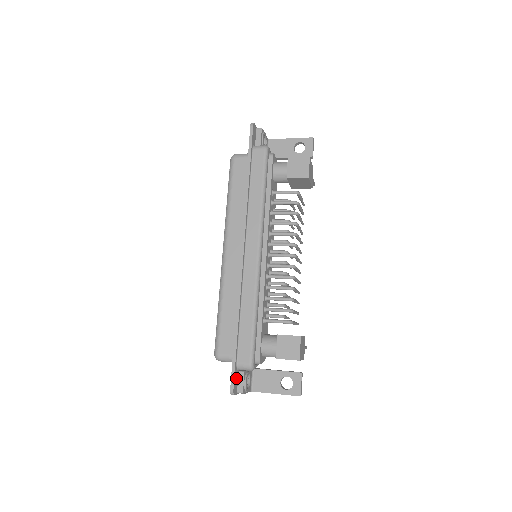
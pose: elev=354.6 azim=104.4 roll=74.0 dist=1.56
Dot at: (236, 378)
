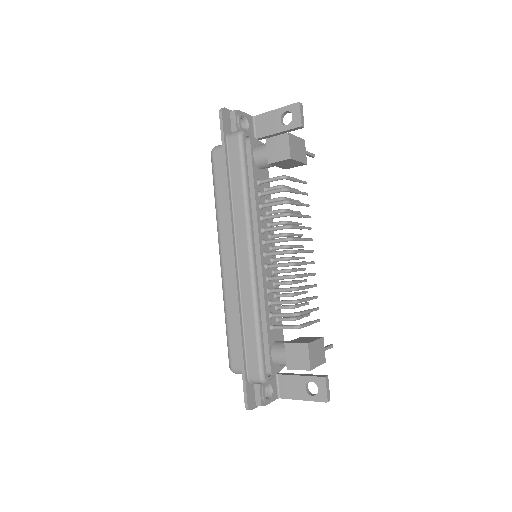
Dot at: (251, 392)
